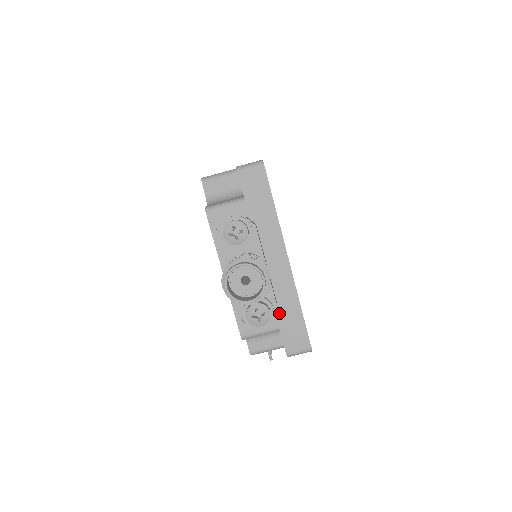
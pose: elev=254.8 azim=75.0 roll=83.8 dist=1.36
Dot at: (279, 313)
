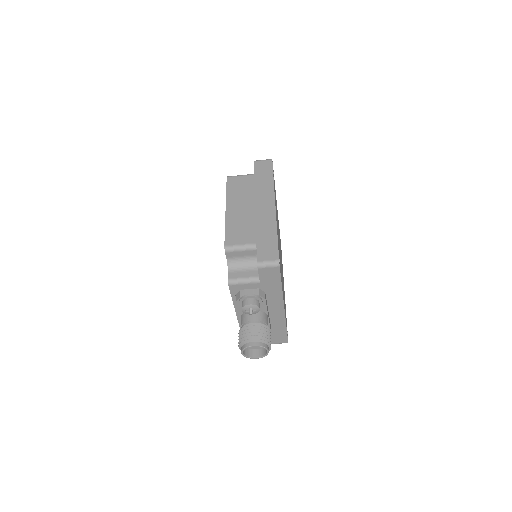
Dot at: (271, 329)
